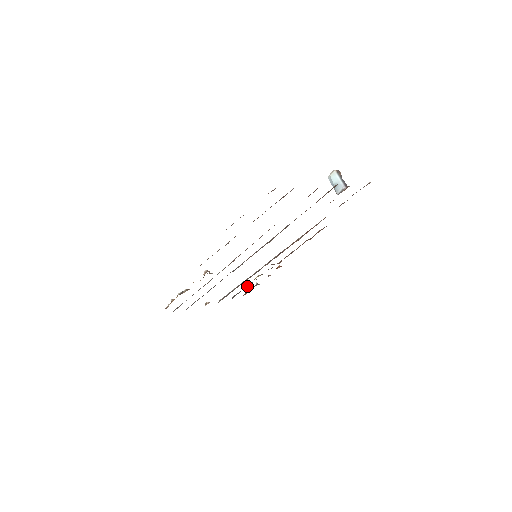
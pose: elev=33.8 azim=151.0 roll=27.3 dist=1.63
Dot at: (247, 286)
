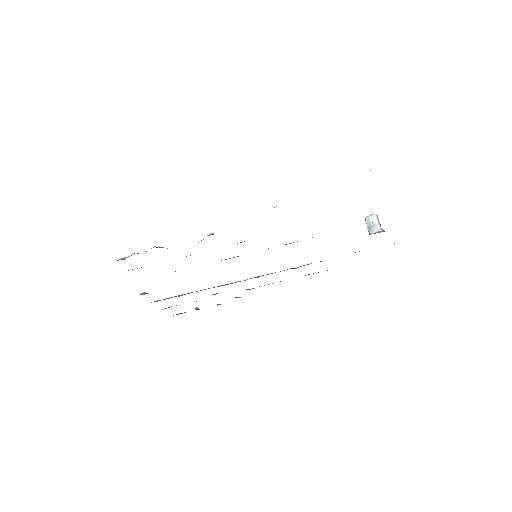
Dot at: occluded
